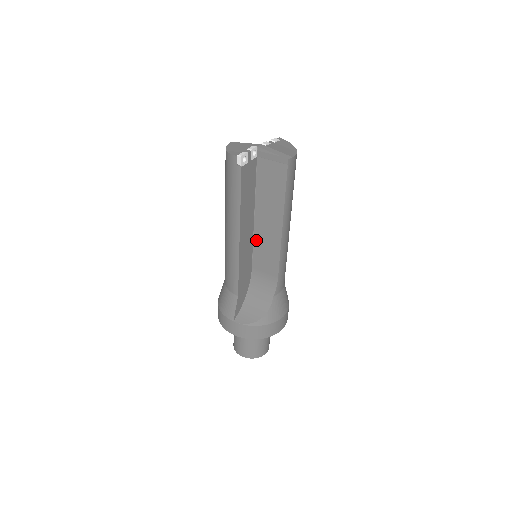
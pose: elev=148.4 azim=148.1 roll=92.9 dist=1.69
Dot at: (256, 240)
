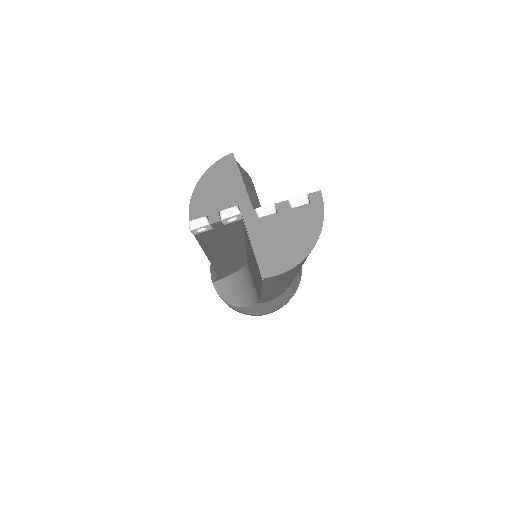
Dot at: occluded
